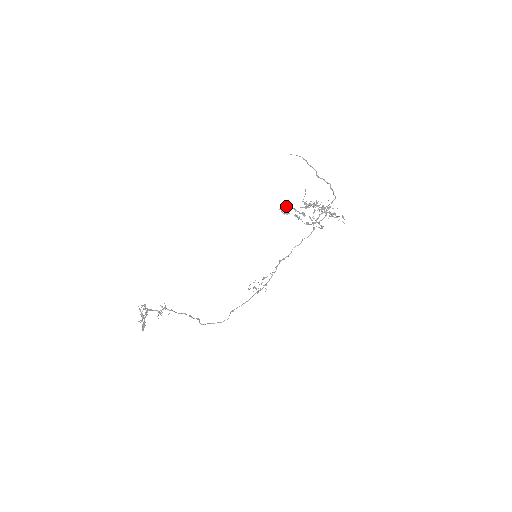
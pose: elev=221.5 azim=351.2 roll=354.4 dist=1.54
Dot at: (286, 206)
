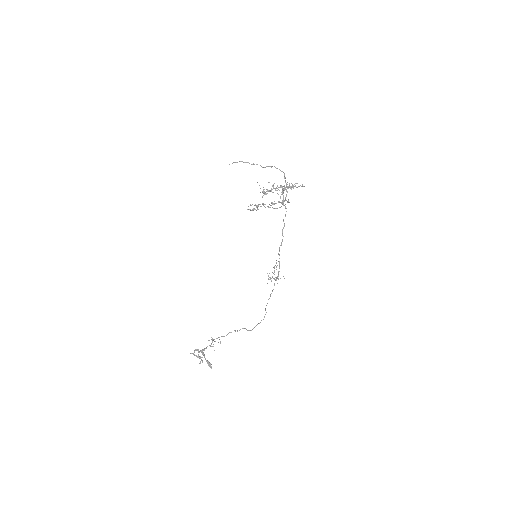
Dot at: occluded
